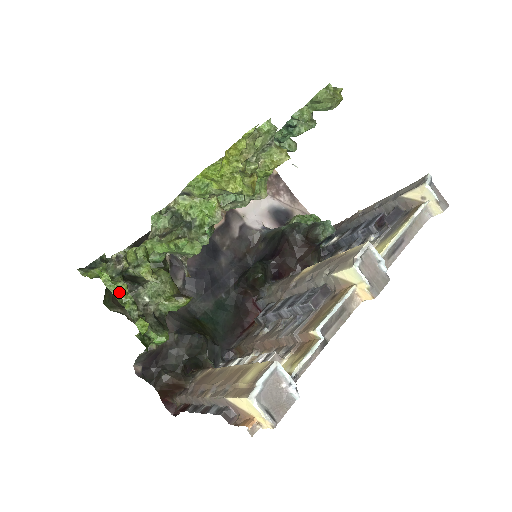
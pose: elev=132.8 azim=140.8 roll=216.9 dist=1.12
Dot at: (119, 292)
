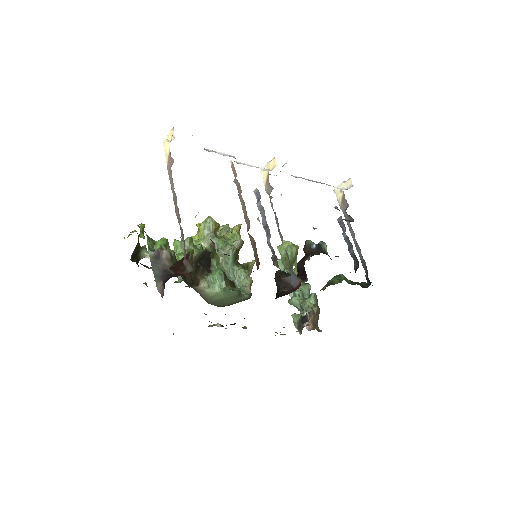
Dot at: (131, 232)
